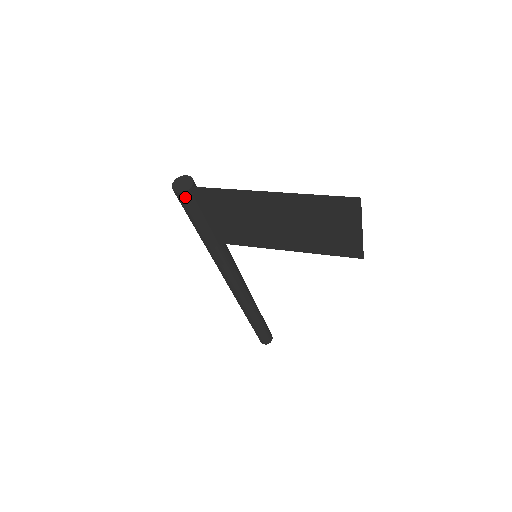
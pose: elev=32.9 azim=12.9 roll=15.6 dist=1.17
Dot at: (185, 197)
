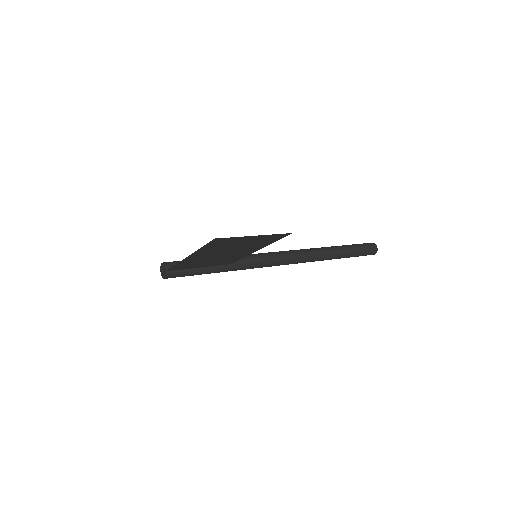
Dot at: (170, 277)
